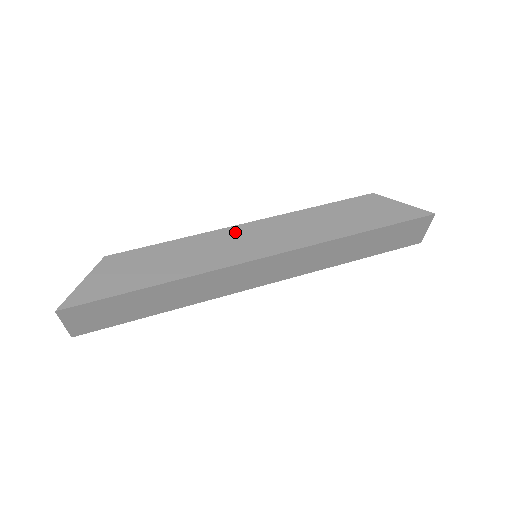
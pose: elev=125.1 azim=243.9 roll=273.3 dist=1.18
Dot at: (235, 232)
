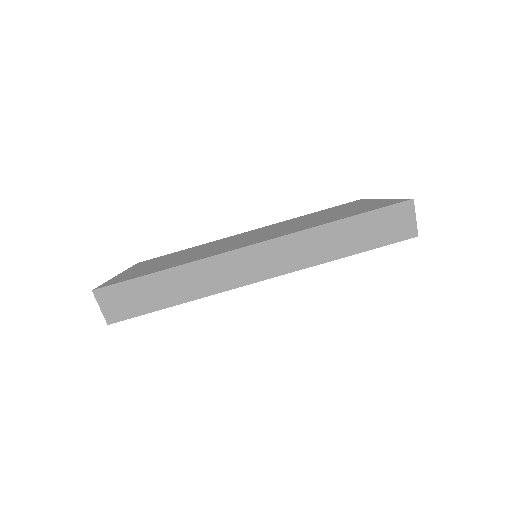
Dot at: (236, 237)
